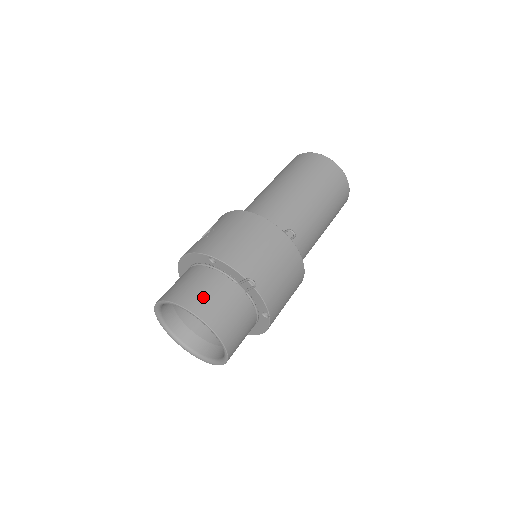
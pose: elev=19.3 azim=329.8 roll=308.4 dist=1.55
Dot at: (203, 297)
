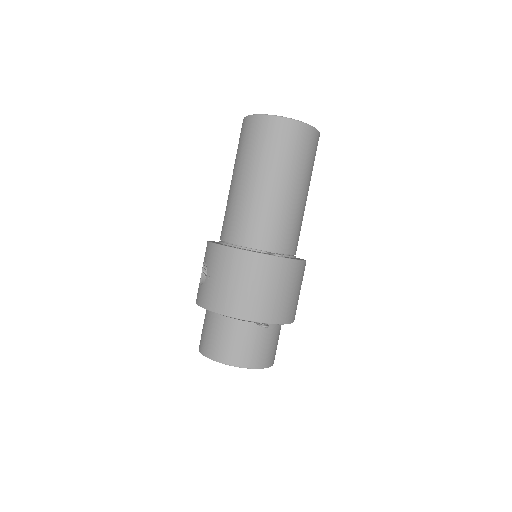
Dot at: (232, 348)
